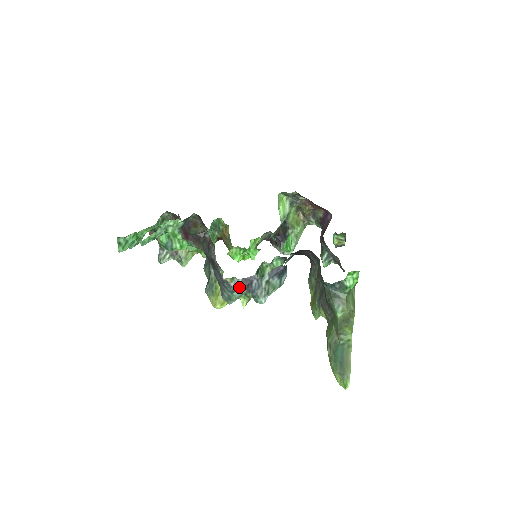
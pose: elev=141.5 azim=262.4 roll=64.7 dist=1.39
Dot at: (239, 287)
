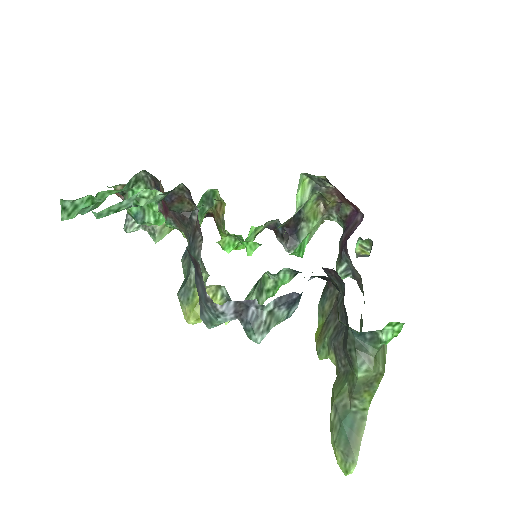
Dot at: (228, 312)
